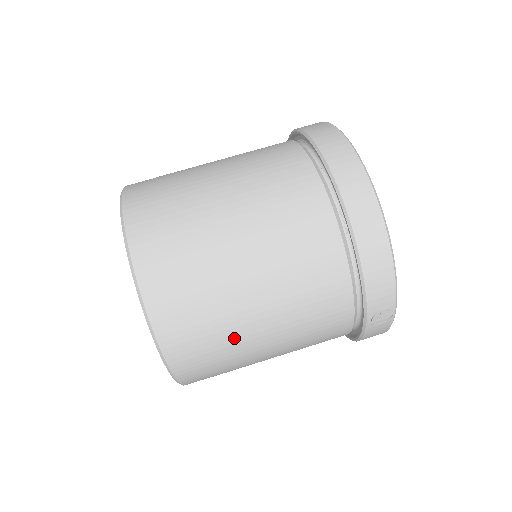
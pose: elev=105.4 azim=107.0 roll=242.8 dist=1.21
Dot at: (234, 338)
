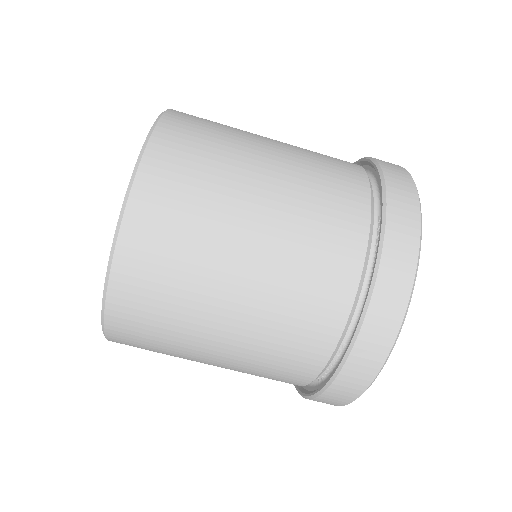
Dot at: occluded
